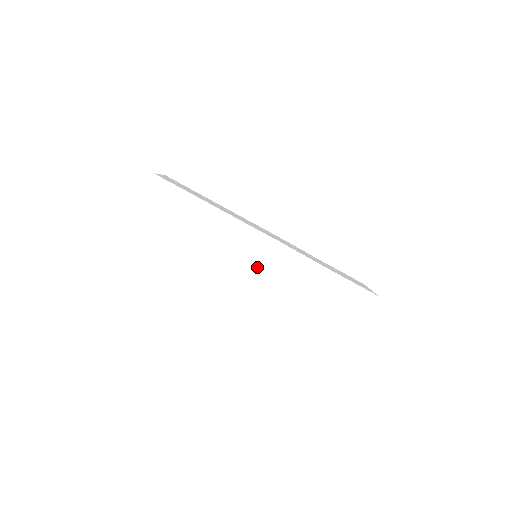
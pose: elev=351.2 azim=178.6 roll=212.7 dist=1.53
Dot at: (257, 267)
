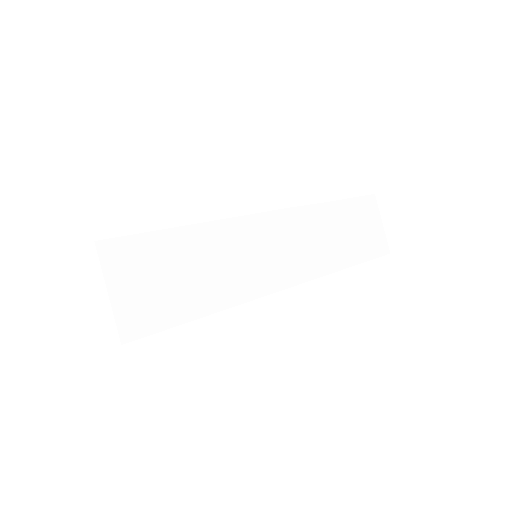
Dot at: (288, 256)
